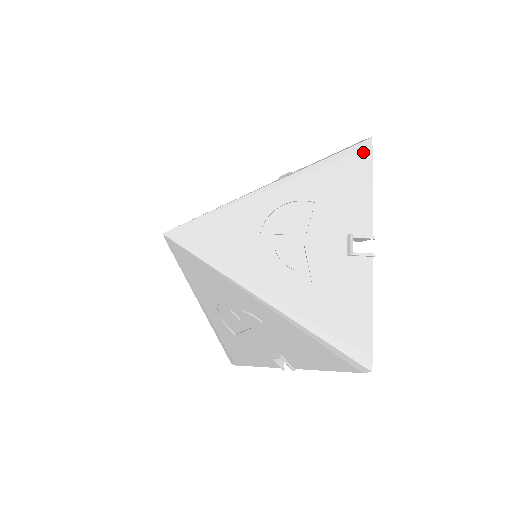
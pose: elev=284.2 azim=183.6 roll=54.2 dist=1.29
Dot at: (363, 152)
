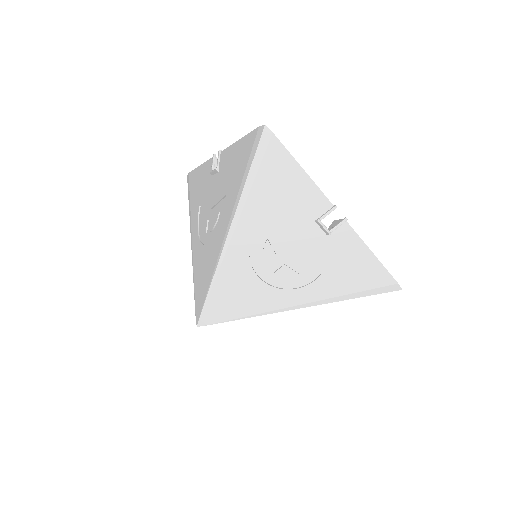
Dot at: (270, 145)
